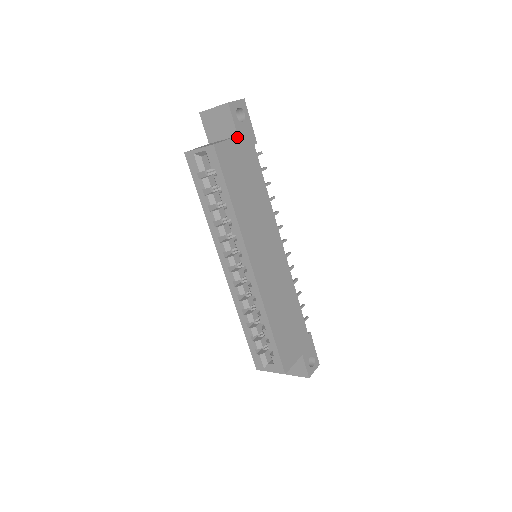
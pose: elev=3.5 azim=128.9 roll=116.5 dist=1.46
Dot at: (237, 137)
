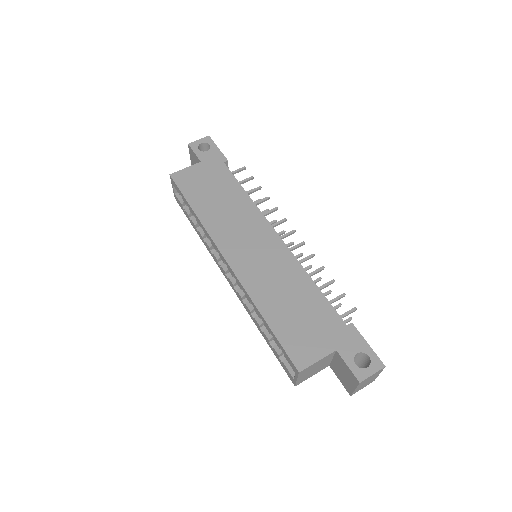
Dot at: (200, 163)
